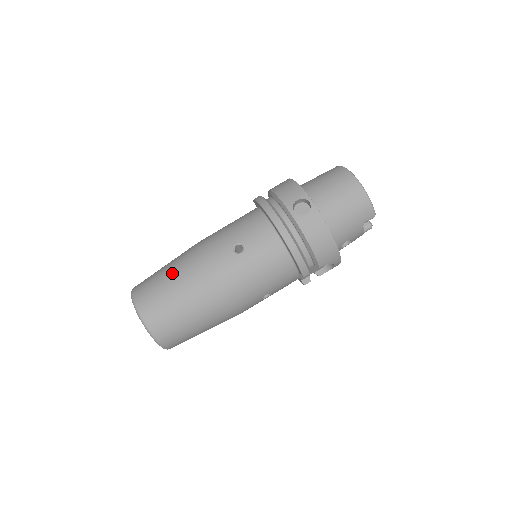
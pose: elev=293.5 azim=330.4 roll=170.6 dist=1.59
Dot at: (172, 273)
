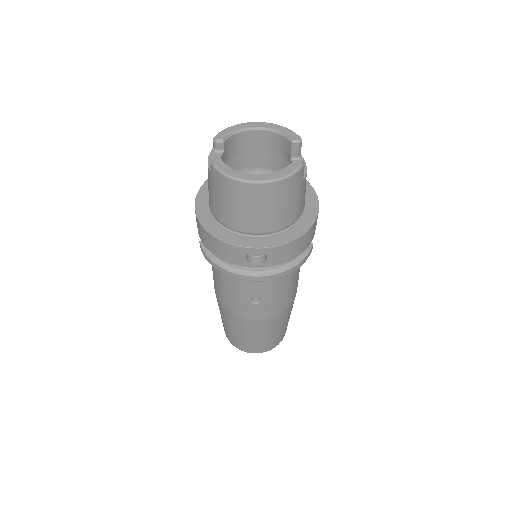
Dot at: (240, 333)
